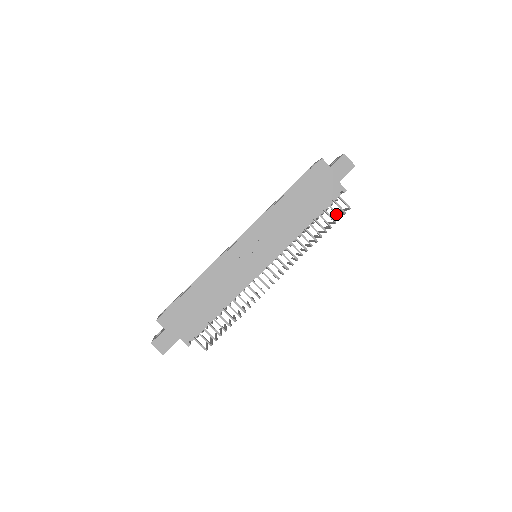
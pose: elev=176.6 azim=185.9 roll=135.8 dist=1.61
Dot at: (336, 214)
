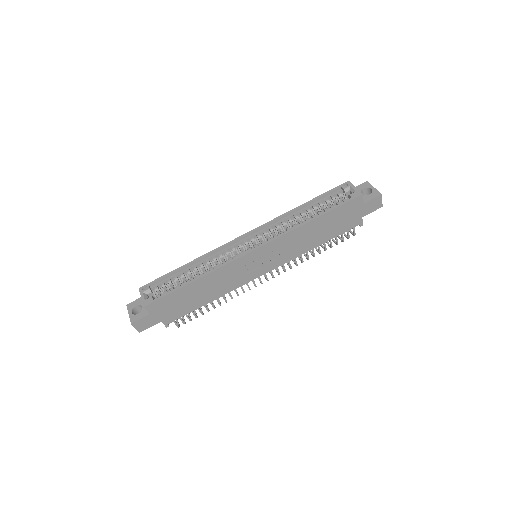
Dot at: (342, 239)
